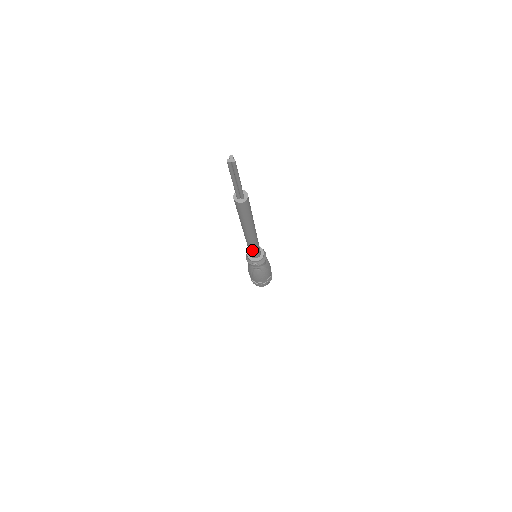
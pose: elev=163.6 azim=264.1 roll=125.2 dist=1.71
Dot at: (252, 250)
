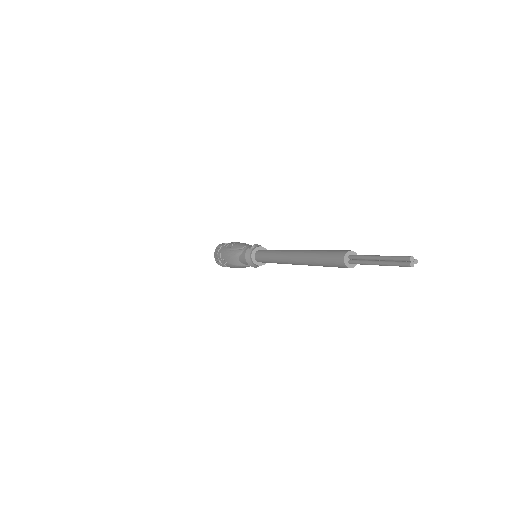
Dot at: occluded
